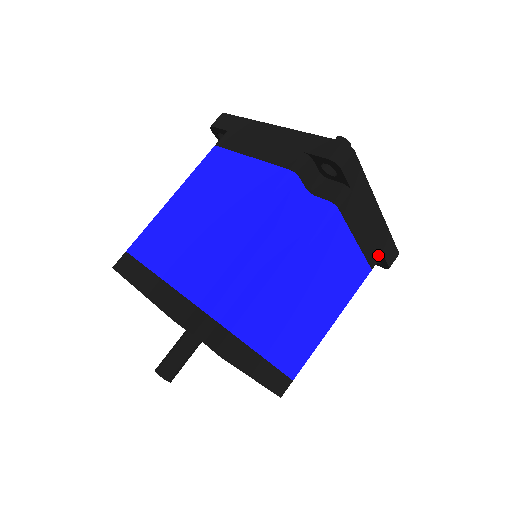
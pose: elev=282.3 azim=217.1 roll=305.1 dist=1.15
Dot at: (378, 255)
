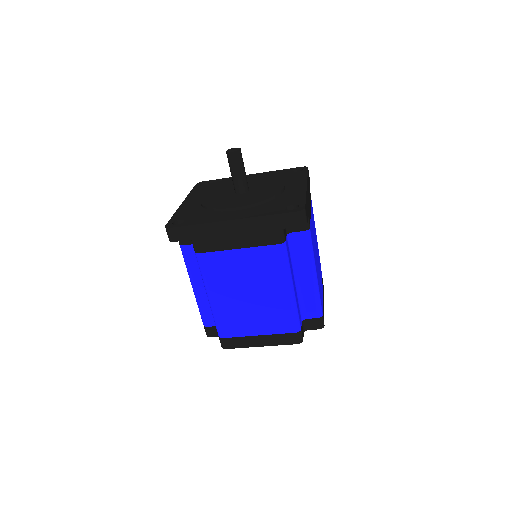
Dot at: occluded
